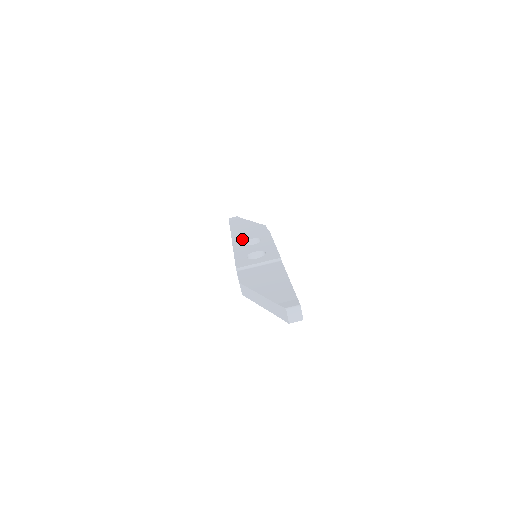
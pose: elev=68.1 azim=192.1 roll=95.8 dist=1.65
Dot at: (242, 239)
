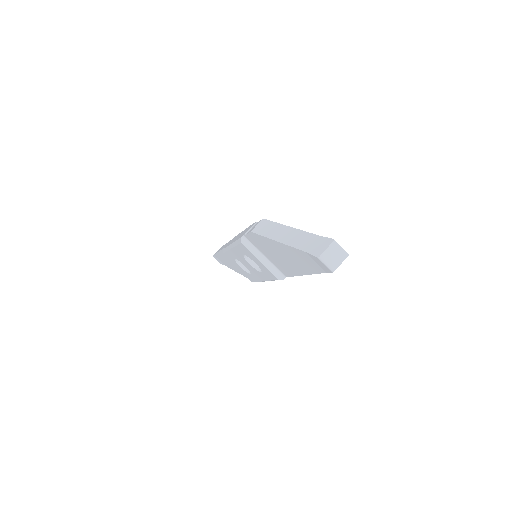
Dot at: occluded
